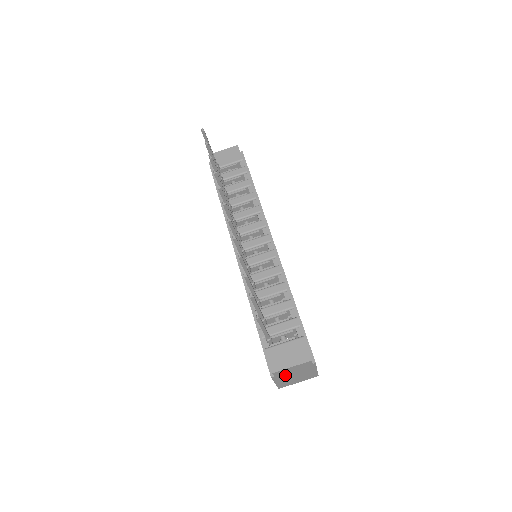
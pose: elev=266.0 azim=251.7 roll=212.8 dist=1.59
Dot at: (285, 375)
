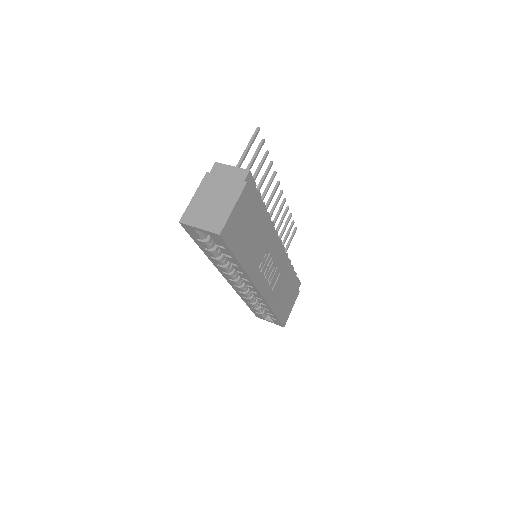
Dot at: (213, 184)
